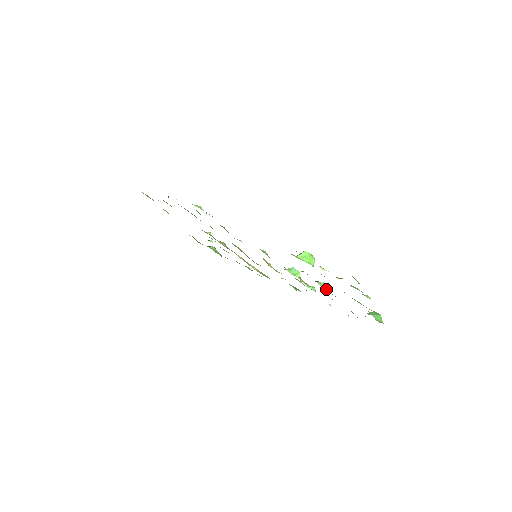
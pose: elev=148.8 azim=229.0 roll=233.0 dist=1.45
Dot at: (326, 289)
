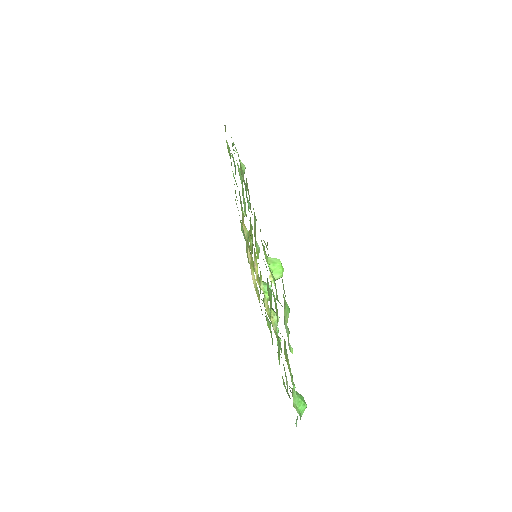
Dot at: (276, 326)
